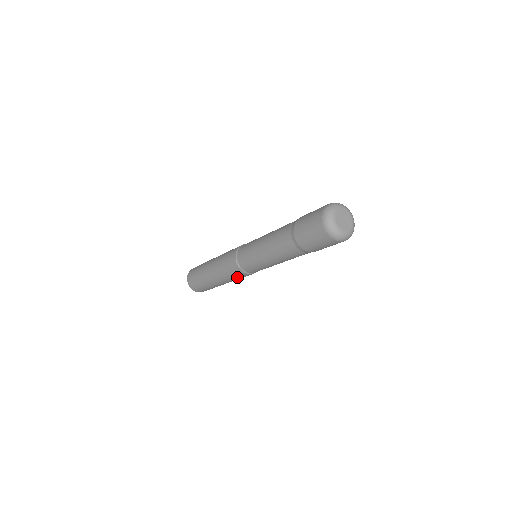
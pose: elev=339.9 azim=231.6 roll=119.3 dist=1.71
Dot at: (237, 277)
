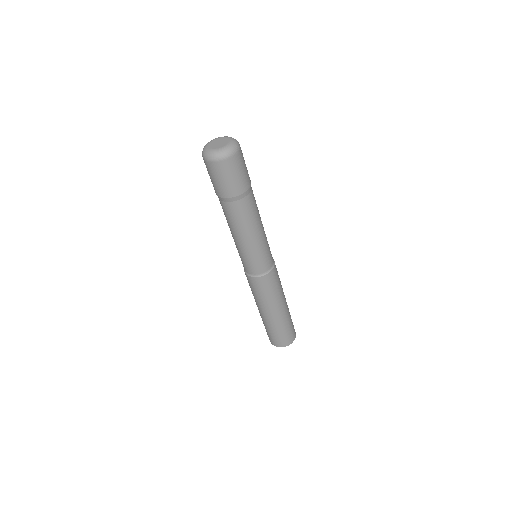
Dot at: (256, 290)
